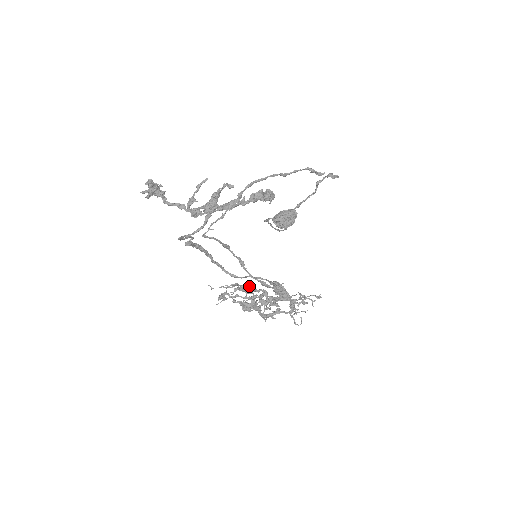
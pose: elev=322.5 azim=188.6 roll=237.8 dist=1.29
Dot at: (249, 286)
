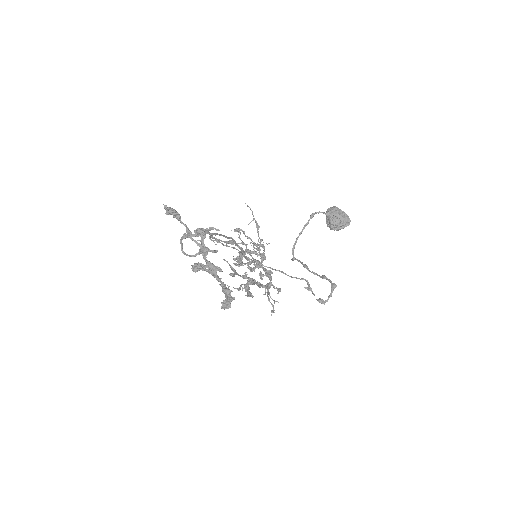
Dot at: occluded
